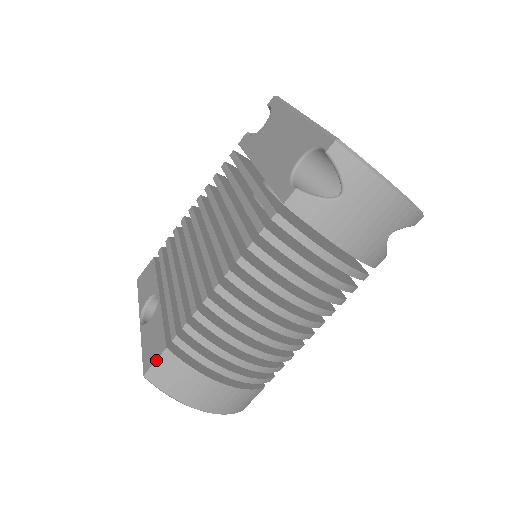
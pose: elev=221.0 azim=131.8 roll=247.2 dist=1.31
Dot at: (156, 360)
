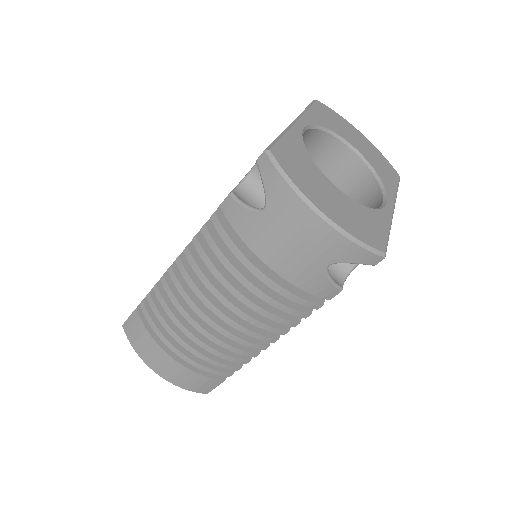
Dot at: (130, 316)
